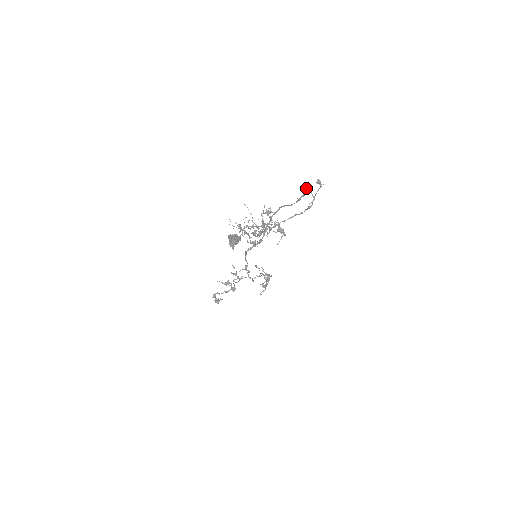
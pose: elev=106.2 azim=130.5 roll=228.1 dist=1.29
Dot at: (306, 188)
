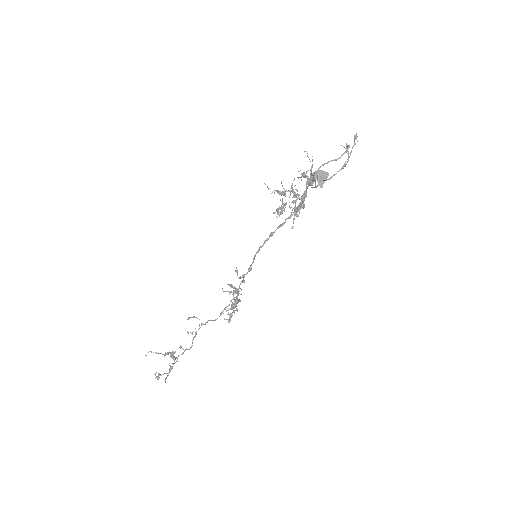
Dot at: (346, 143)
